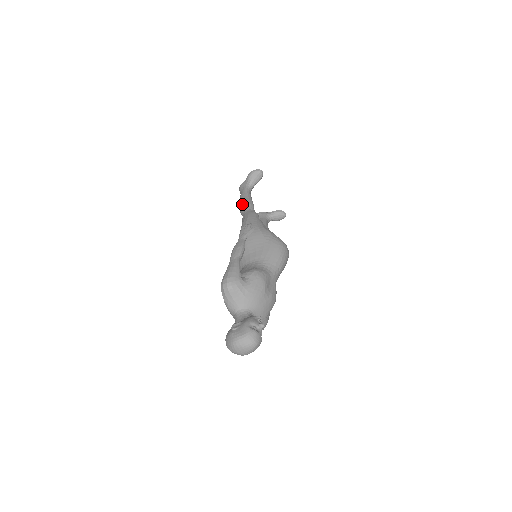
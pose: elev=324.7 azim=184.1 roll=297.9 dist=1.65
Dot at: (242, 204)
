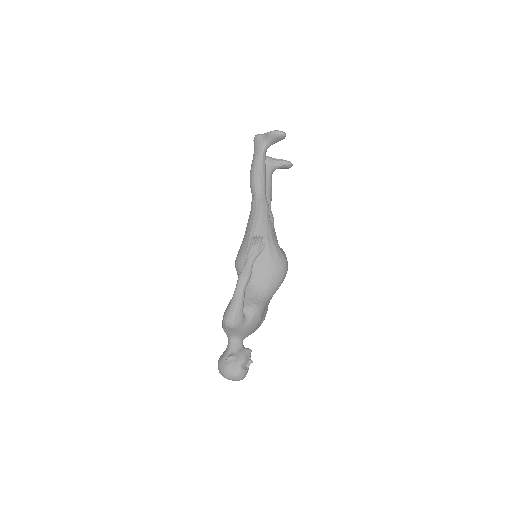
Dot at: (255, 181)
